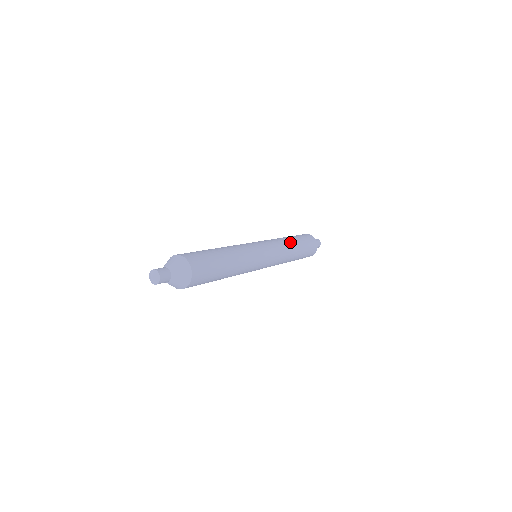
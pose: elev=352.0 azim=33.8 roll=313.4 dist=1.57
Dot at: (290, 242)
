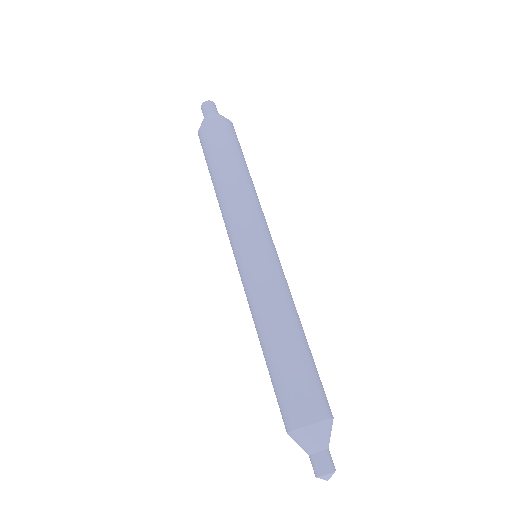
Dot at: occluded
